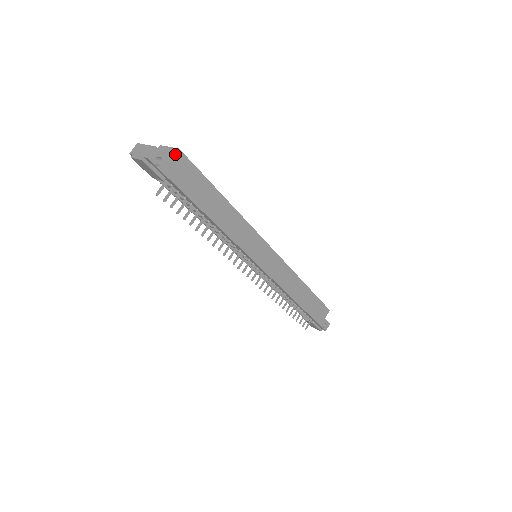
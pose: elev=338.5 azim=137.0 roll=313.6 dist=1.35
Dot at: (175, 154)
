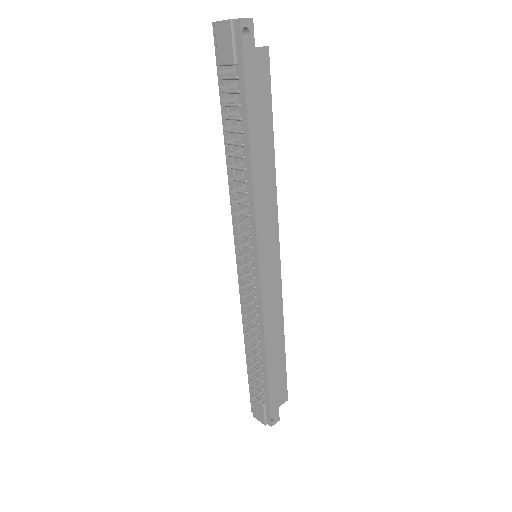
Dot at: (263, 47)
